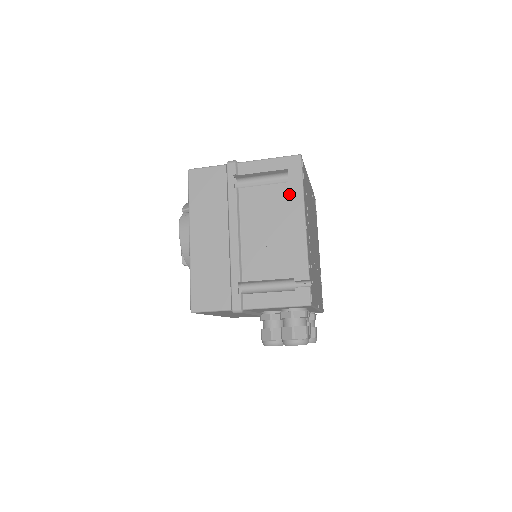
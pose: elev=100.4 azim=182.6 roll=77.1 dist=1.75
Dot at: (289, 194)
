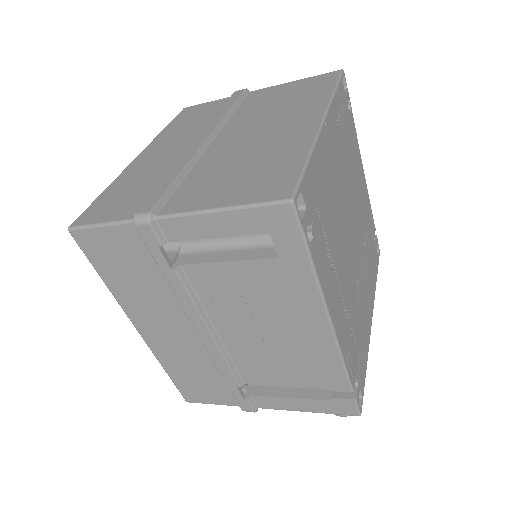
Dot at: (286, 279)
